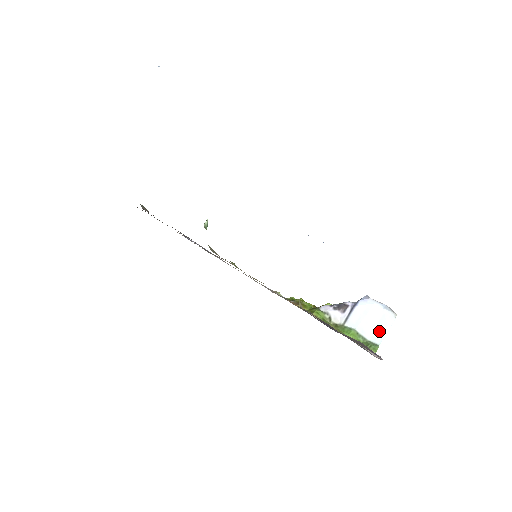
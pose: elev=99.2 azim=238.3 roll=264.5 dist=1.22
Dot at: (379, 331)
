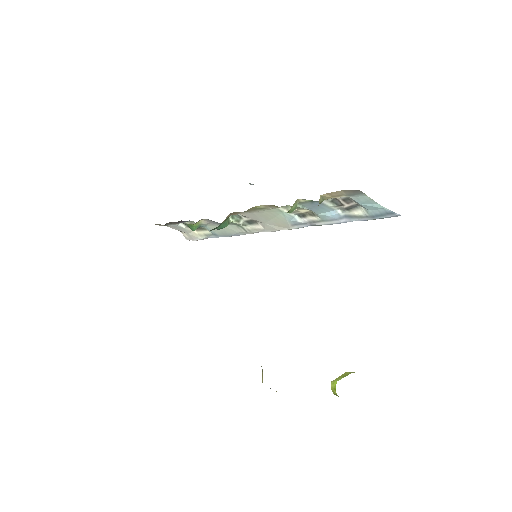
Dot at: occluded
